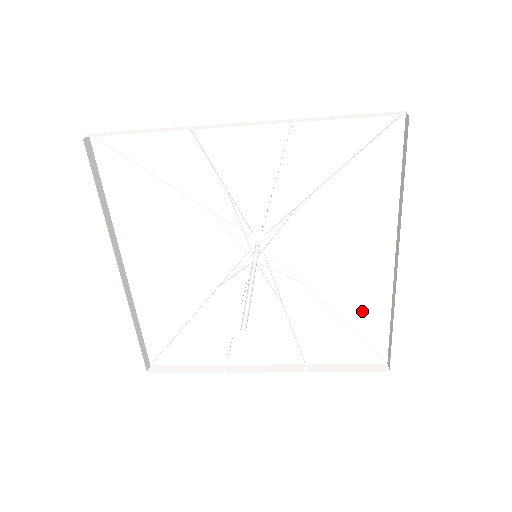
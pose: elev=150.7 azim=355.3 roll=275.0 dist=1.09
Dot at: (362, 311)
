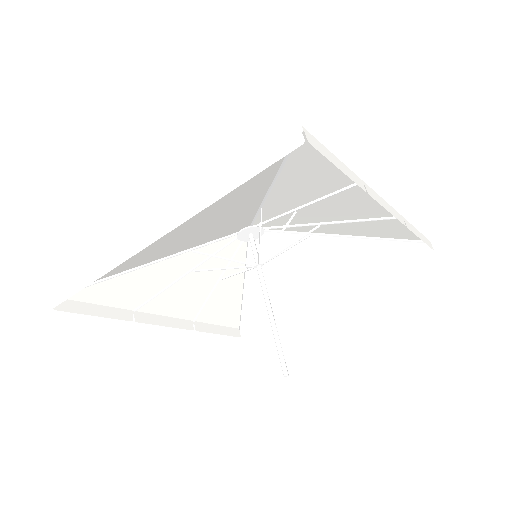
Dot at: (264, 301)
